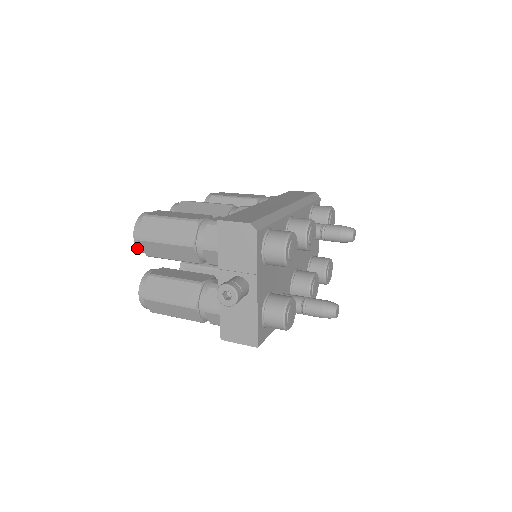
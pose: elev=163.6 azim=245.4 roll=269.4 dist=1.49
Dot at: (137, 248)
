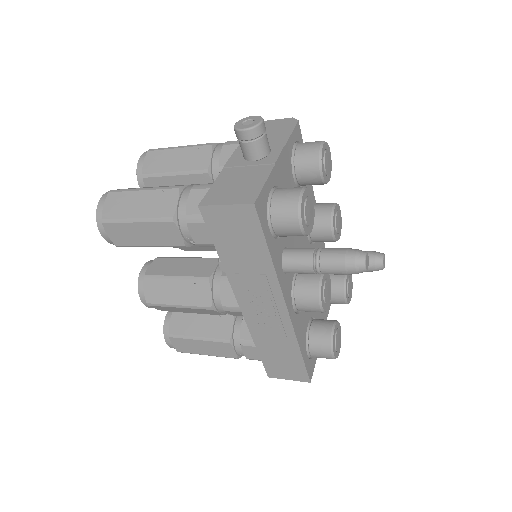
Dot at: (137, 165)
